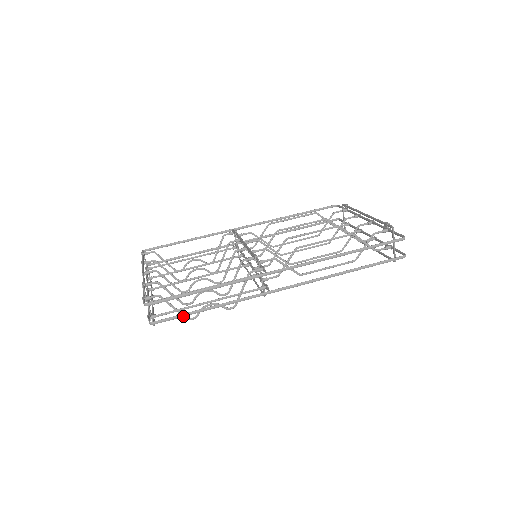
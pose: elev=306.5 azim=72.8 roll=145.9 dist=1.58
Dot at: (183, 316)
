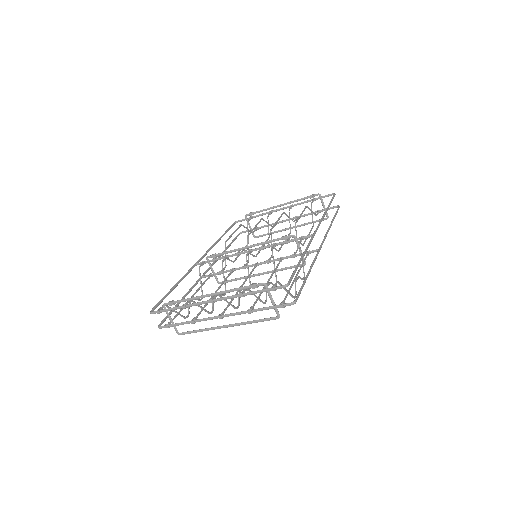
Dot at: occluded
